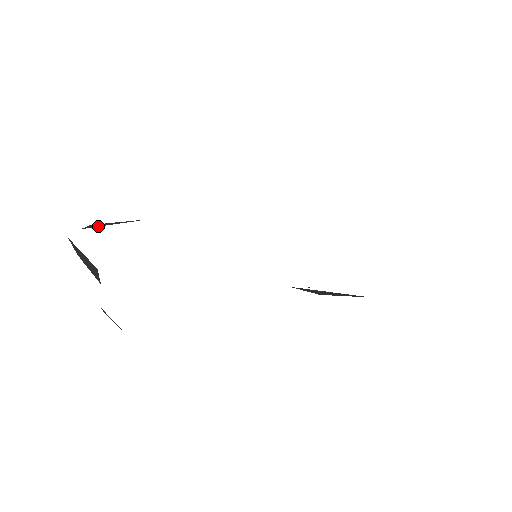
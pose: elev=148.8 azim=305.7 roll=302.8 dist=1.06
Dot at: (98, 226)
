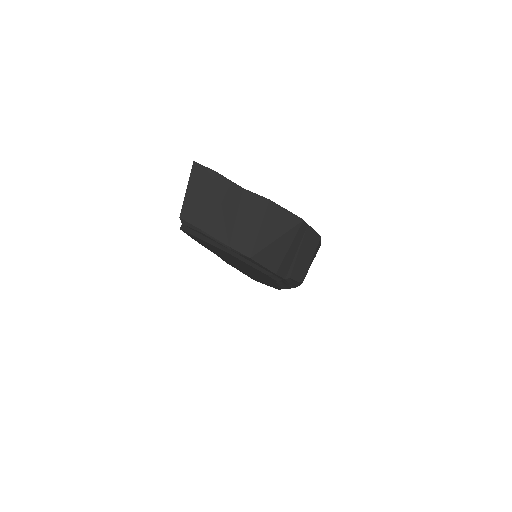
Dot at: occluded
